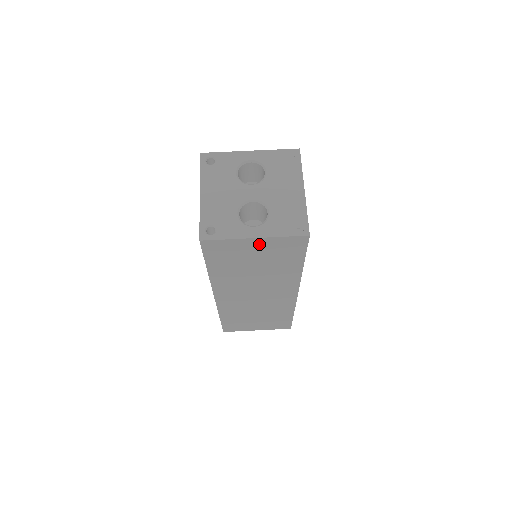
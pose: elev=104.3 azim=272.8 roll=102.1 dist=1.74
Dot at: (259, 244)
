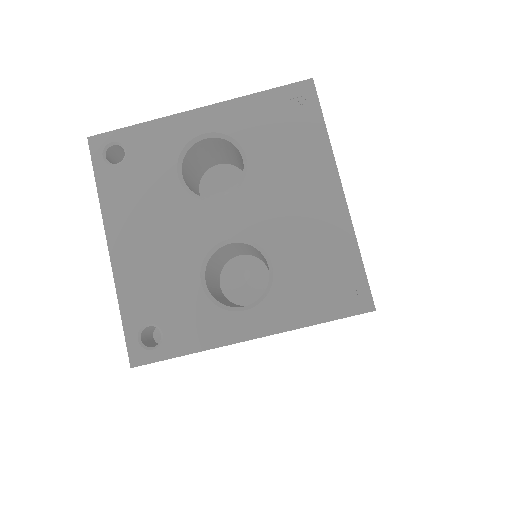
Dot at: occluded
